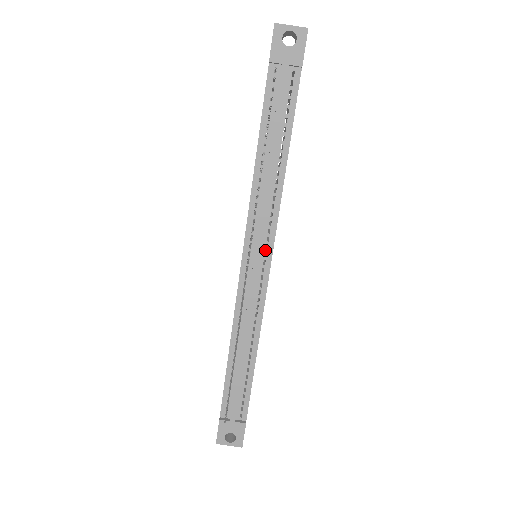
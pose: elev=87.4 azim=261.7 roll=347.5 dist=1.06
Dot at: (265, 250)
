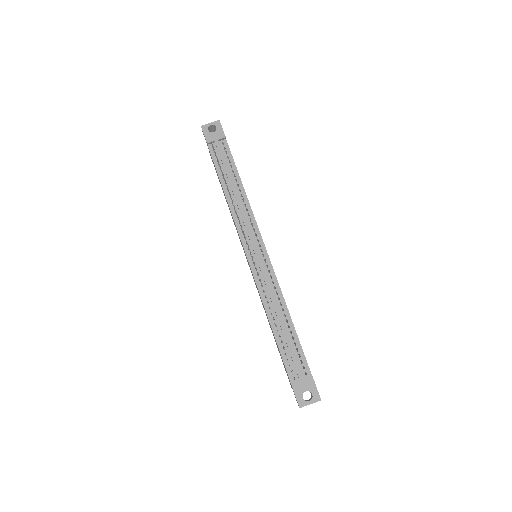
Dot at: (258, 243)
